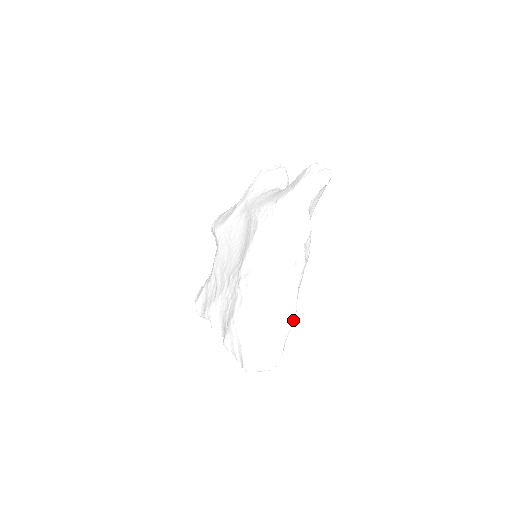
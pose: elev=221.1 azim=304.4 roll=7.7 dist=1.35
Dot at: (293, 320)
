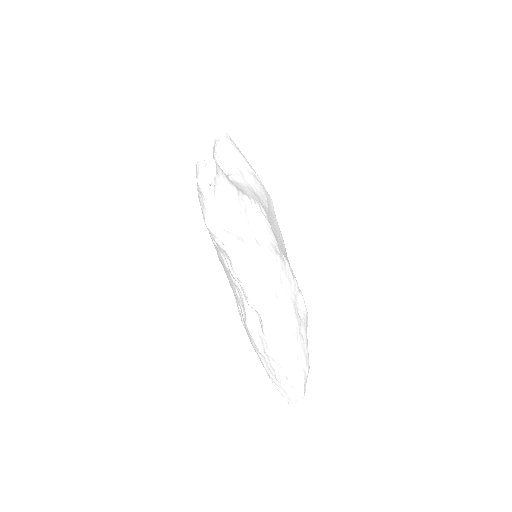
Dot at: (286, 344)
